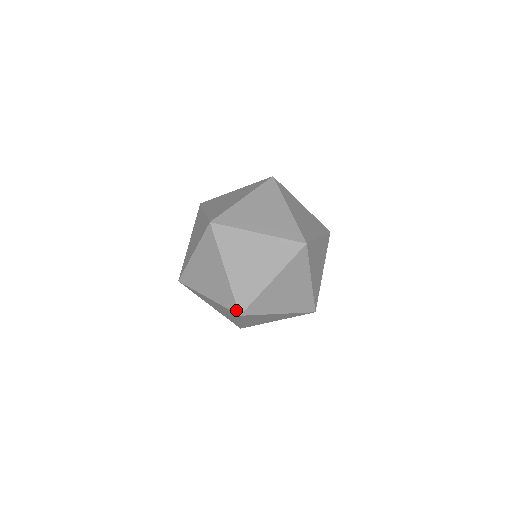
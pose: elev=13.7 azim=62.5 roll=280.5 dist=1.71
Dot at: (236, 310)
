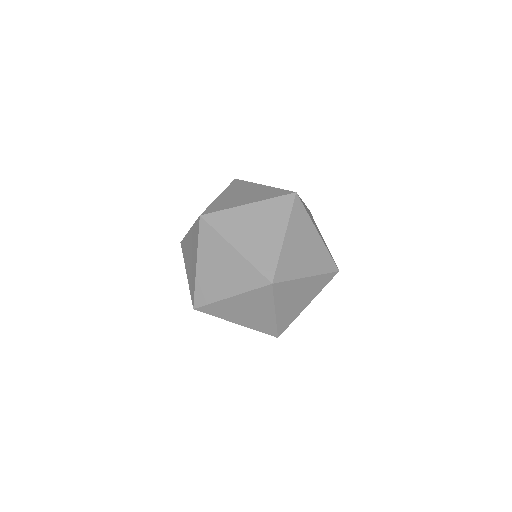
Dot at: (266, 281)
